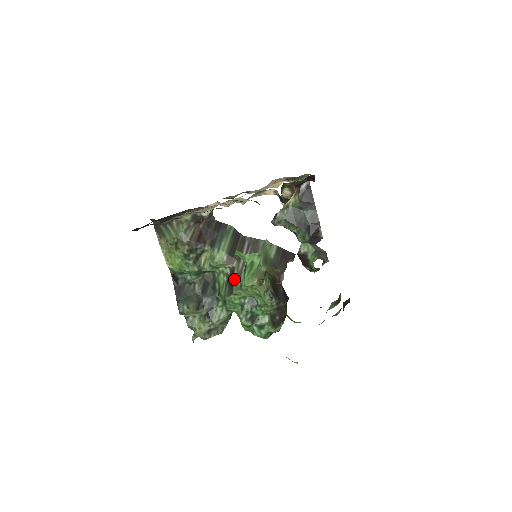
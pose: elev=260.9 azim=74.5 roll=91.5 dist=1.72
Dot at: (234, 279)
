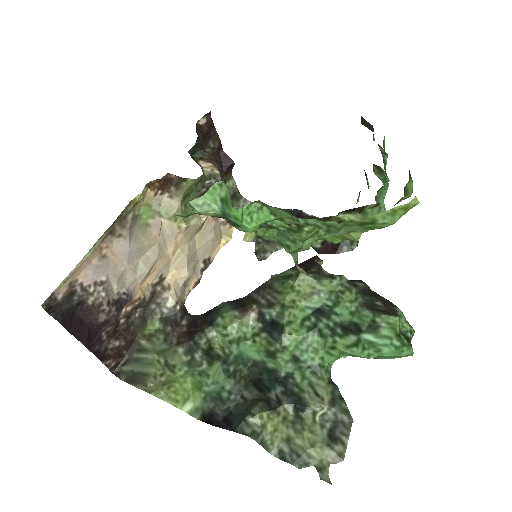
Dot at: (270, 318)
